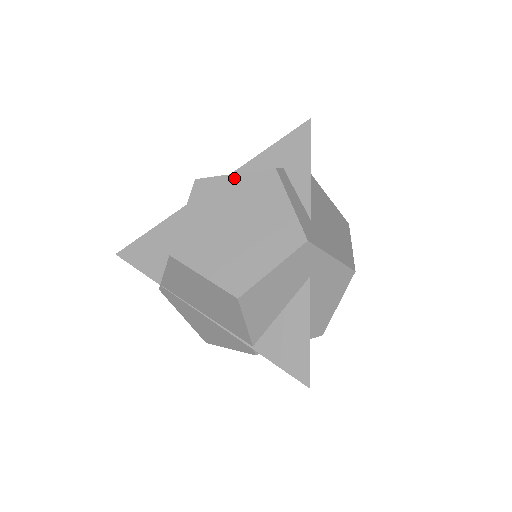
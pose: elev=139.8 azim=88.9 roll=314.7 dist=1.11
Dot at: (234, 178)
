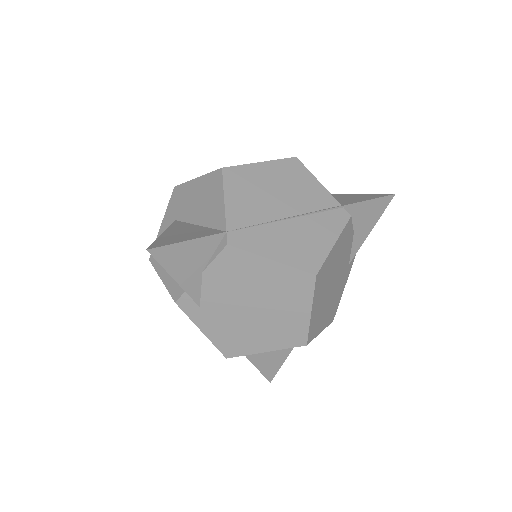
Dot at: occluded
